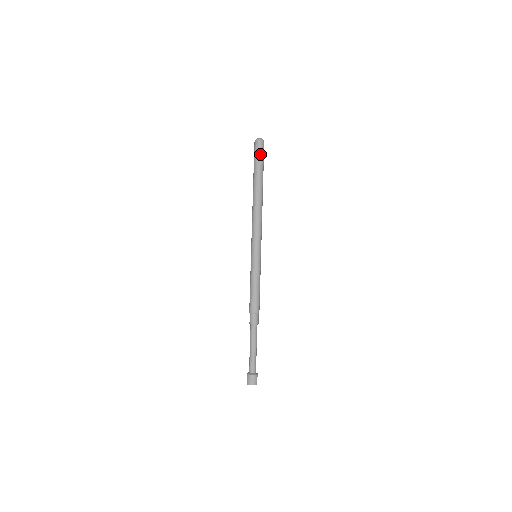
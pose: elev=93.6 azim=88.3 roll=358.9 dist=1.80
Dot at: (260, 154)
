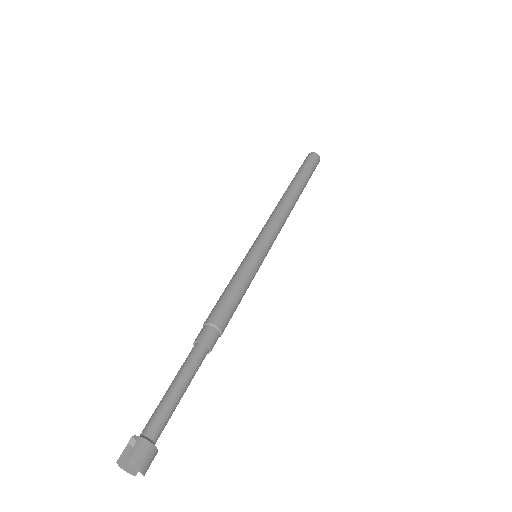
Dot at: (314, 166)
